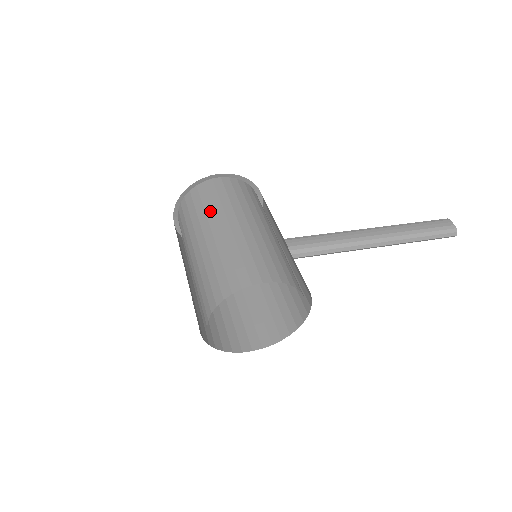
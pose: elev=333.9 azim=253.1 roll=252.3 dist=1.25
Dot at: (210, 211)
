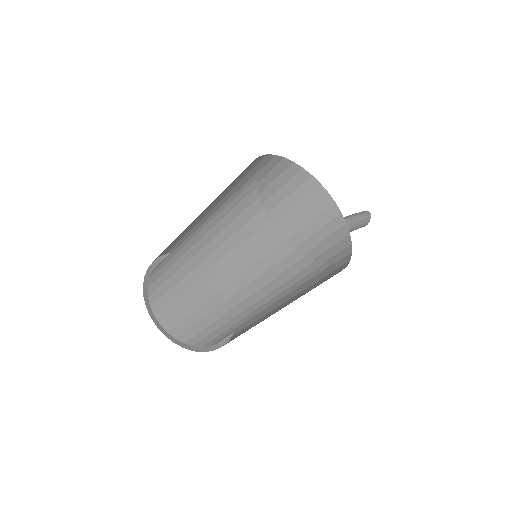
Dot at: (182, 242)
